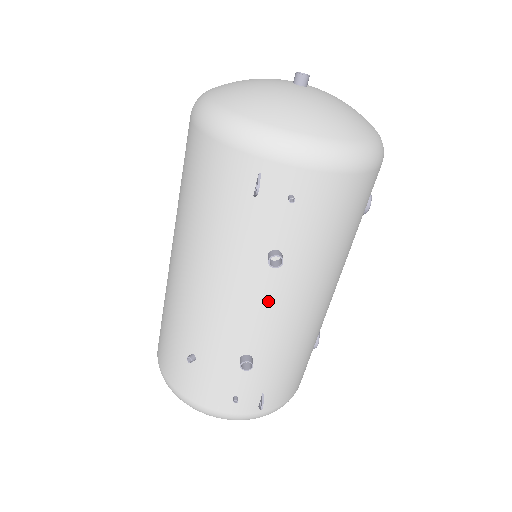
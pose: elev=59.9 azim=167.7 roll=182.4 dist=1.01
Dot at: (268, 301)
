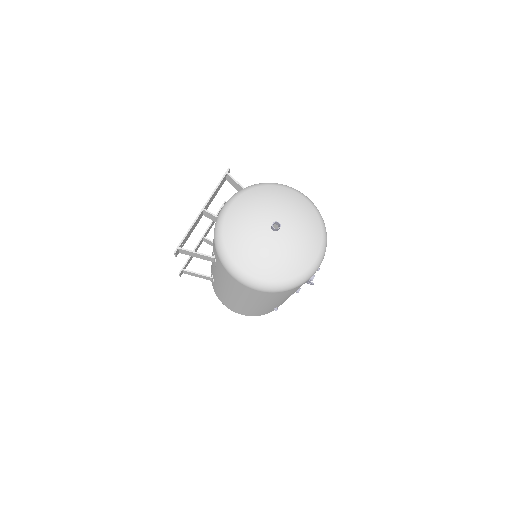
Dot at: occluded
